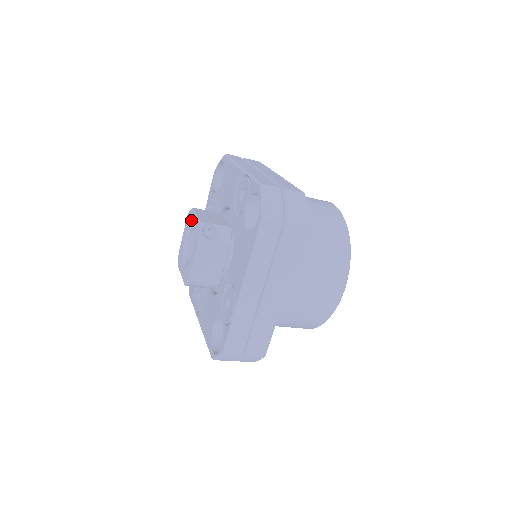
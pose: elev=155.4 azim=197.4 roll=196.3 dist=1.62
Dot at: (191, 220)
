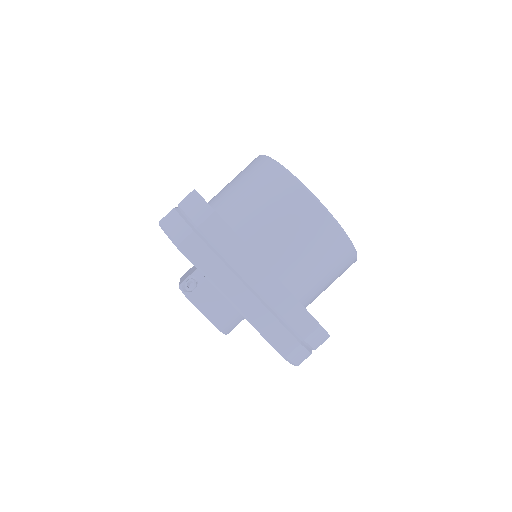
Dot at: occluded
